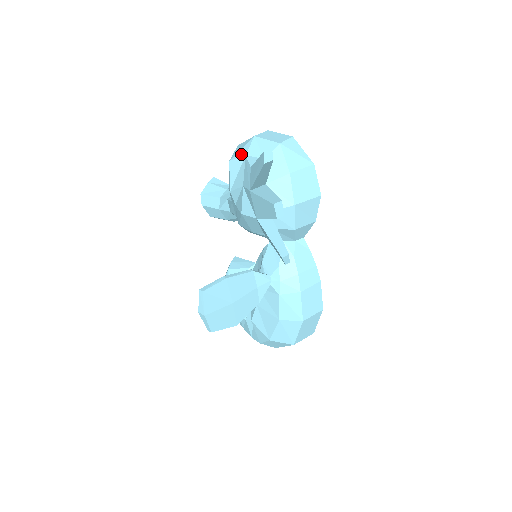
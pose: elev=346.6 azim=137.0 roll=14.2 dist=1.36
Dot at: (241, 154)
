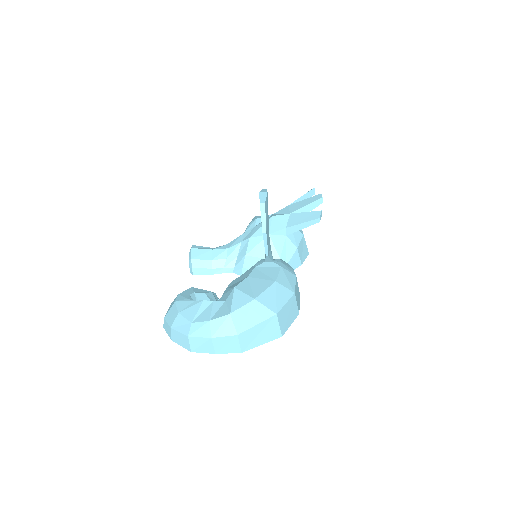
Dot at: occluded
